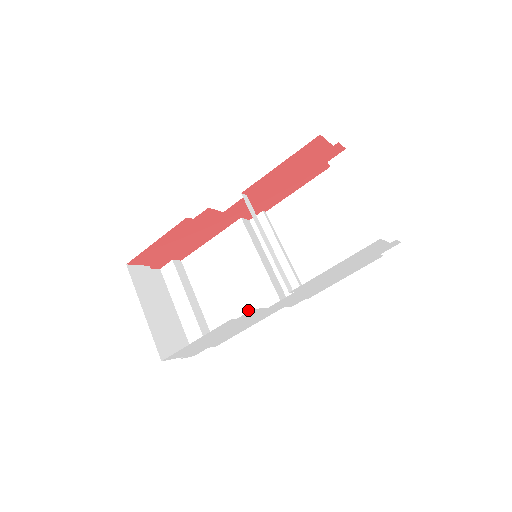
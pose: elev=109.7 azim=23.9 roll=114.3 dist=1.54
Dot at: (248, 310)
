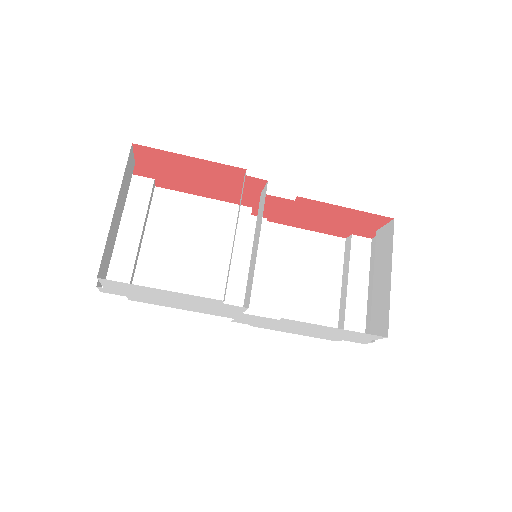
Dot at: (195, 293)
